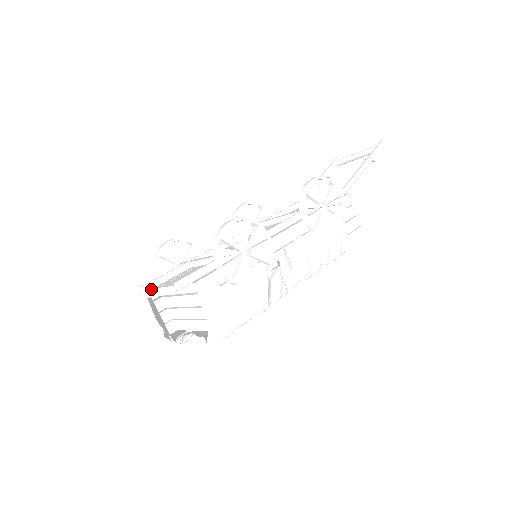
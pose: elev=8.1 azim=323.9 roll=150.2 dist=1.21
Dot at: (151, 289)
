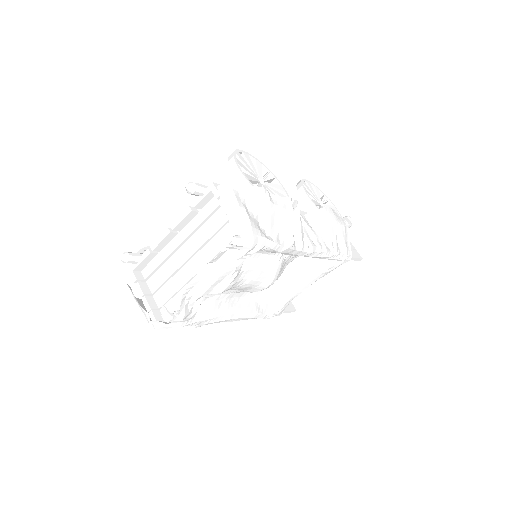
Dot at: (136, 257)
